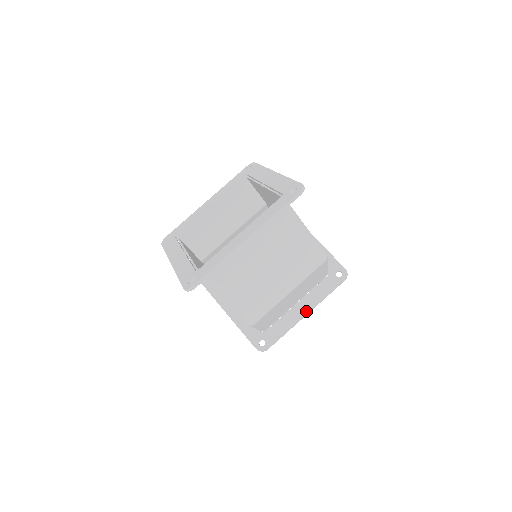
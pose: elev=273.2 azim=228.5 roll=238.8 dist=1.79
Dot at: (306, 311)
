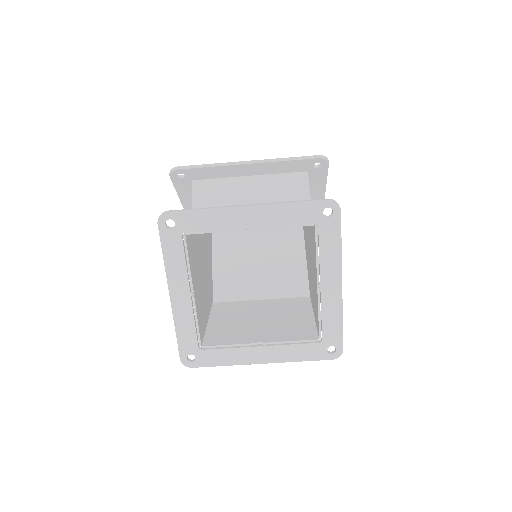
Dot at: occluded
